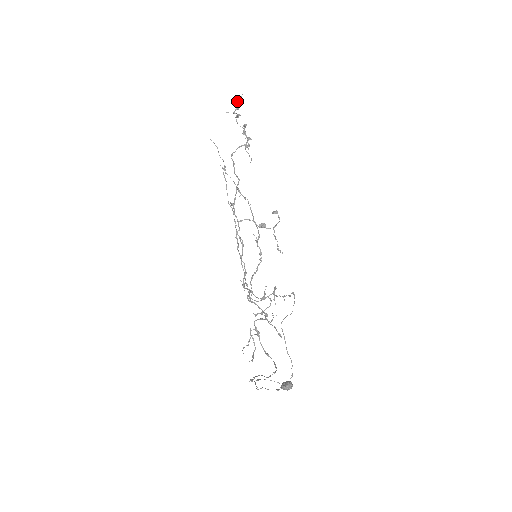
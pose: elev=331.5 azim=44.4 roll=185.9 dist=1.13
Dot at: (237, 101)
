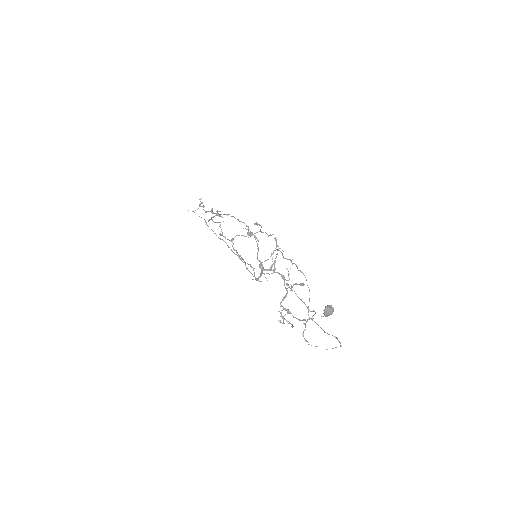
Dot at: (199, 199)
